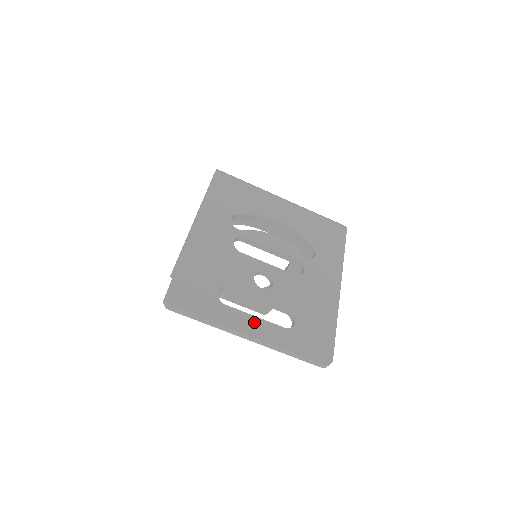
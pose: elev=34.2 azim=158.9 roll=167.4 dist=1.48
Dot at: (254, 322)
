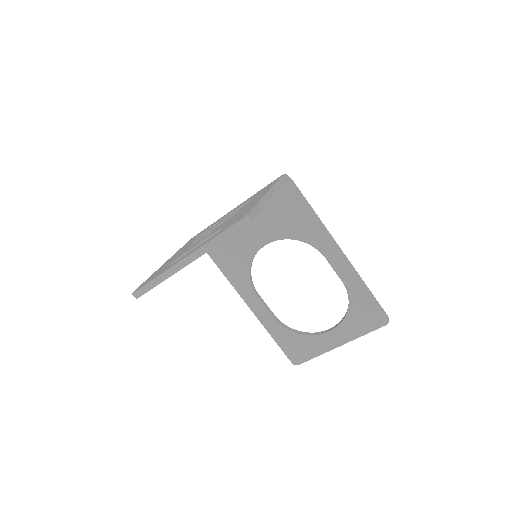
Dot at: (188, 253)
